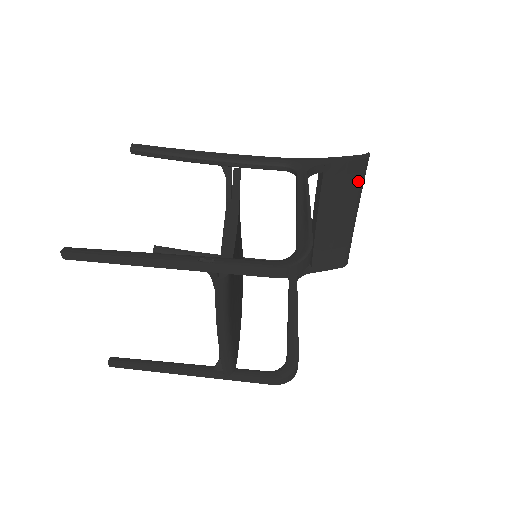
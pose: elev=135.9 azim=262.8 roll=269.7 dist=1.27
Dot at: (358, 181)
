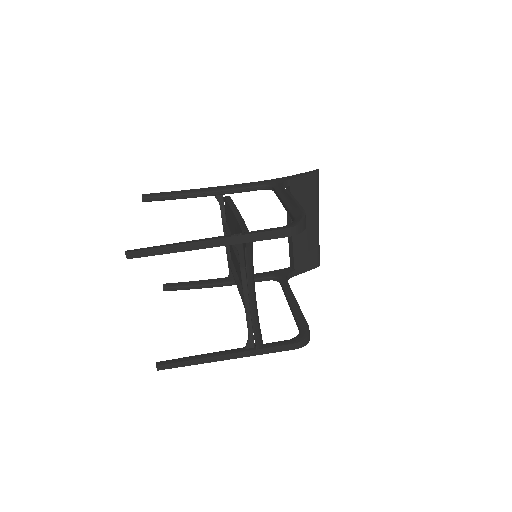
Dot at: (315, 191)
